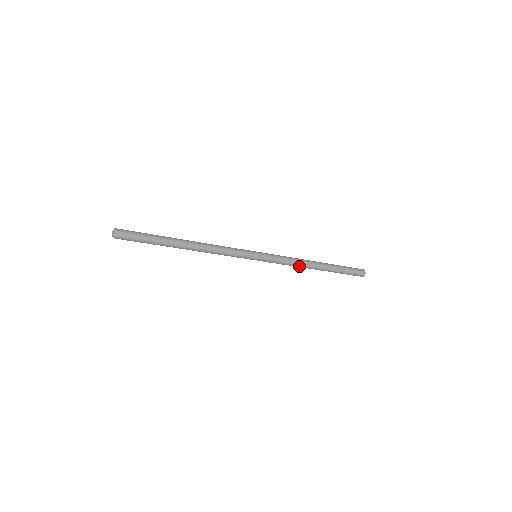
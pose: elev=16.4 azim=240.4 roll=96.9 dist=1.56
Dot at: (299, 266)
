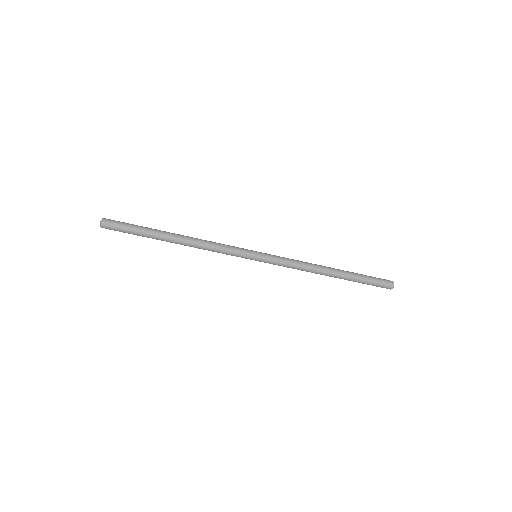
Dot at: (308, 270)
